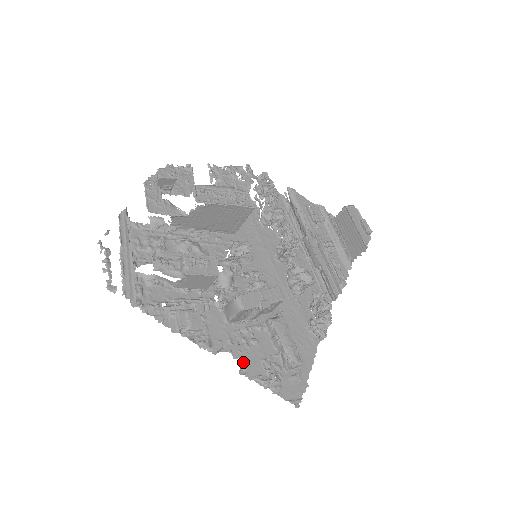
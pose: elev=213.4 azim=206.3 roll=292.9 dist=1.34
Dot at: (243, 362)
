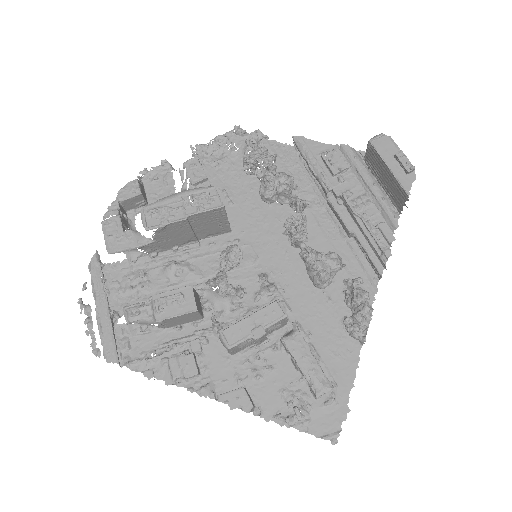
Dot at: (256, 400)
